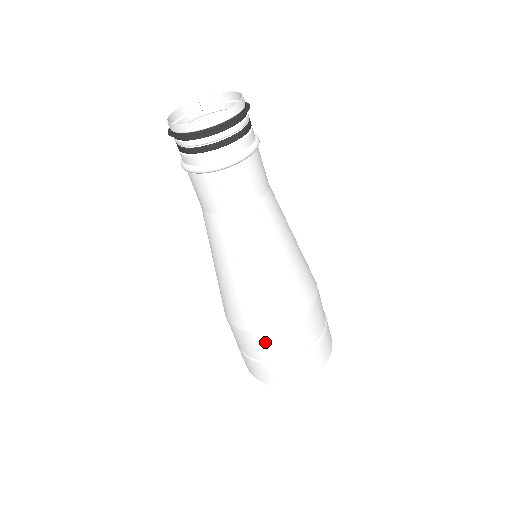
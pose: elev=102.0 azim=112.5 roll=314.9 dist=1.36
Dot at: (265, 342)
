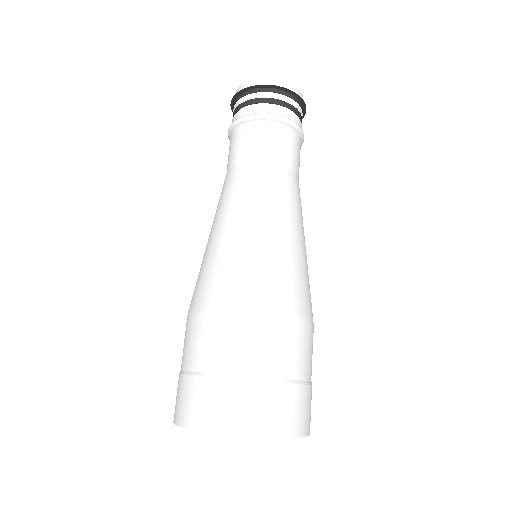
Dot at: (211, 330)
